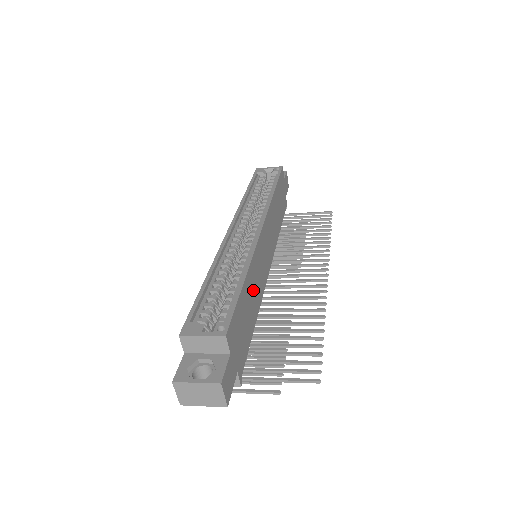
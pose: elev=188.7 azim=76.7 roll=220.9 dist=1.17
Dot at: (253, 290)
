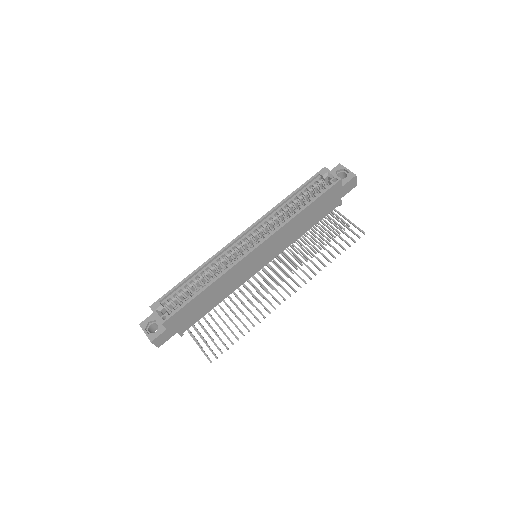
Dot at: (218, 291)
